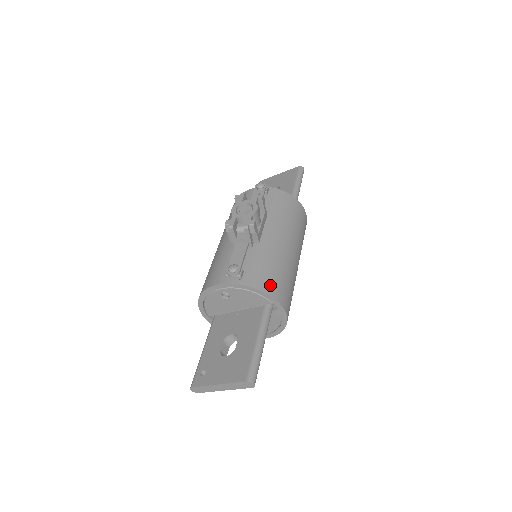
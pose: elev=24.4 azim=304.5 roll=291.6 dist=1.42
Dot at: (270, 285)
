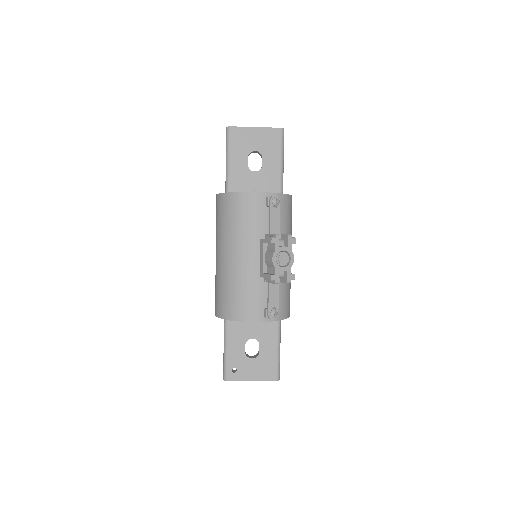
Dot at: (289, 308)
